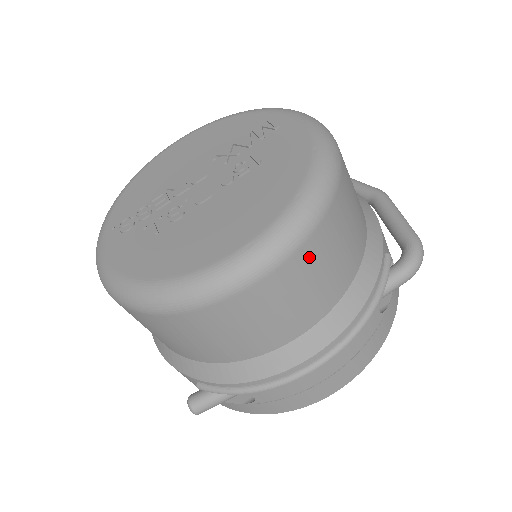
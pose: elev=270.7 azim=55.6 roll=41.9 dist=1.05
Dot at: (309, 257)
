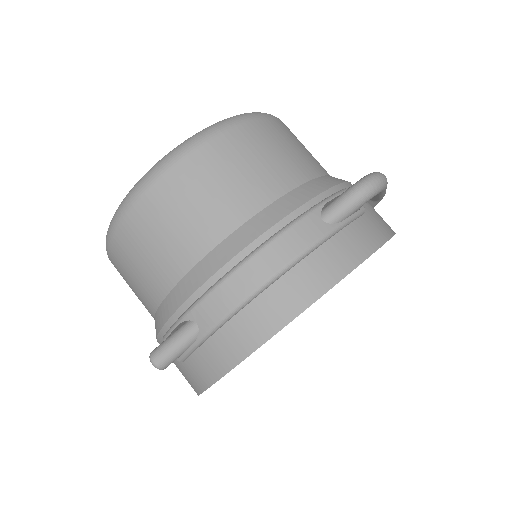
Dot at: (217, 154)
